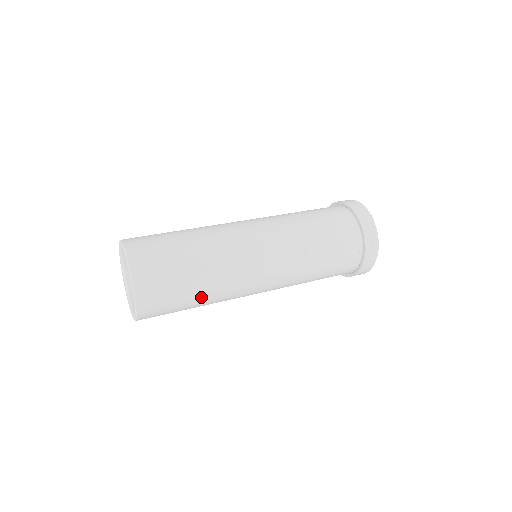
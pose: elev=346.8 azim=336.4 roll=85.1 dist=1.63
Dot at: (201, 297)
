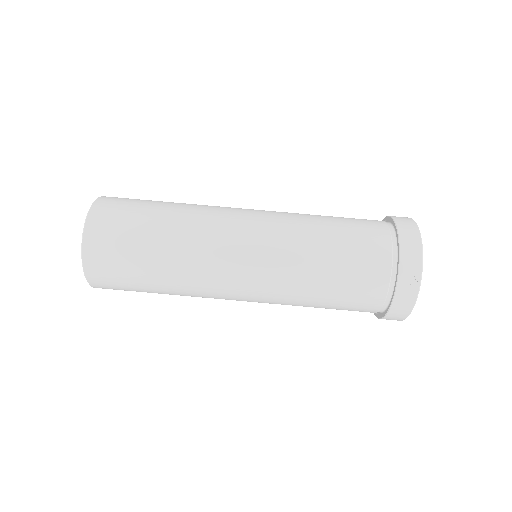
Dot at: (161, 281)
